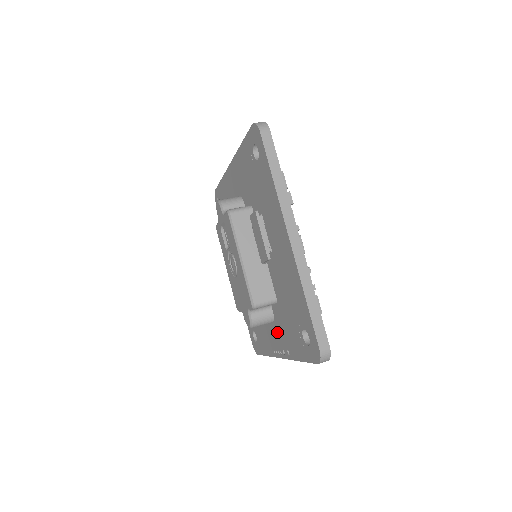
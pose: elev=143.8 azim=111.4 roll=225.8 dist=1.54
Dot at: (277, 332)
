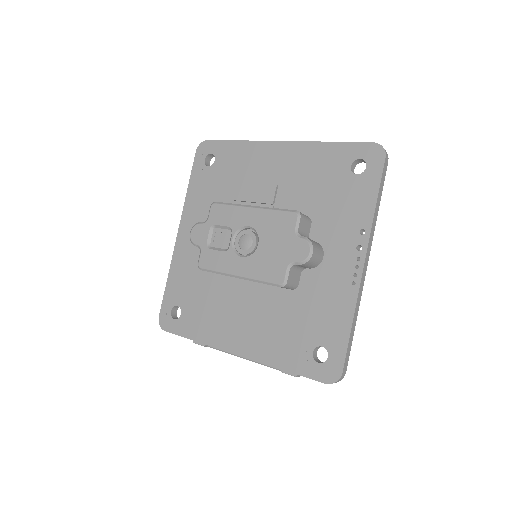
Dot at: (336, 248)
